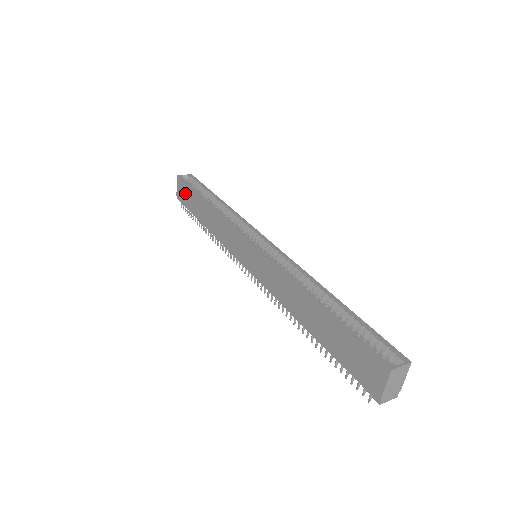
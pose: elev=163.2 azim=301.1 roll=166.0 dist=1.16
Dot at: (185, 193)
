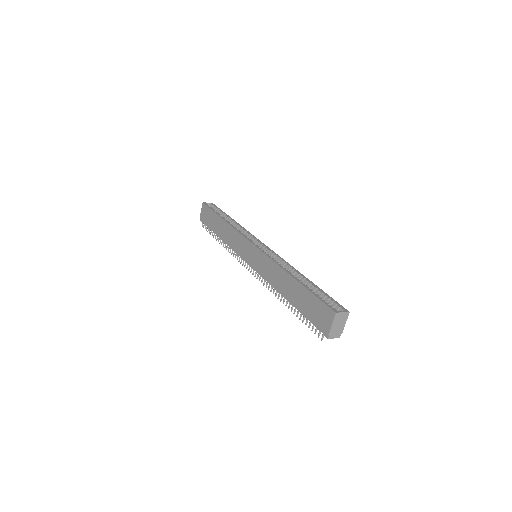
Dot at: (207, 215)
